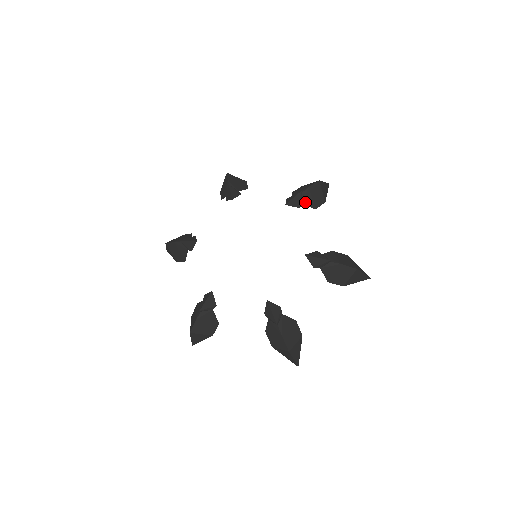
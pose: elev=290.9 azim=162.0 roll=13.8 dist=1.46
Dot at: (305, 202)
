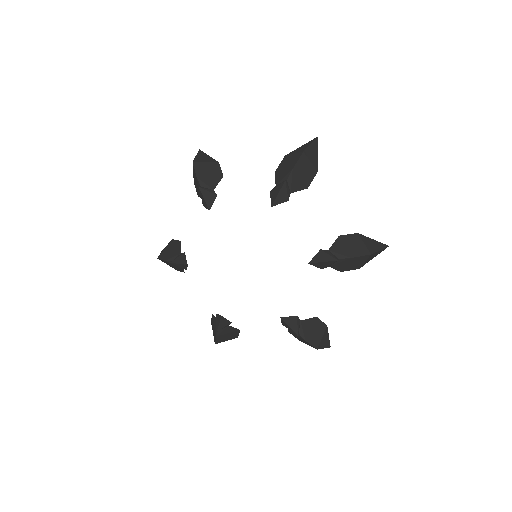
Dot at: (293, 189)
